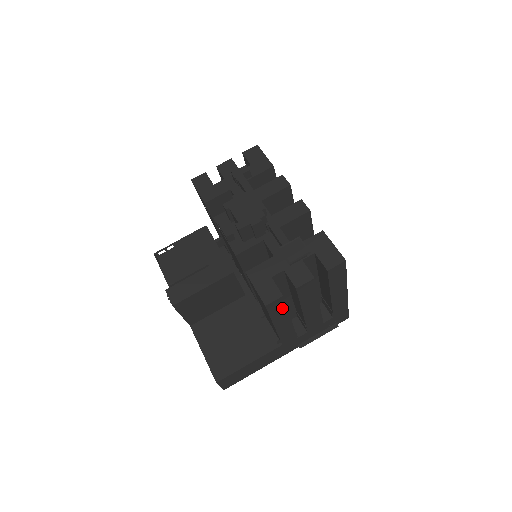
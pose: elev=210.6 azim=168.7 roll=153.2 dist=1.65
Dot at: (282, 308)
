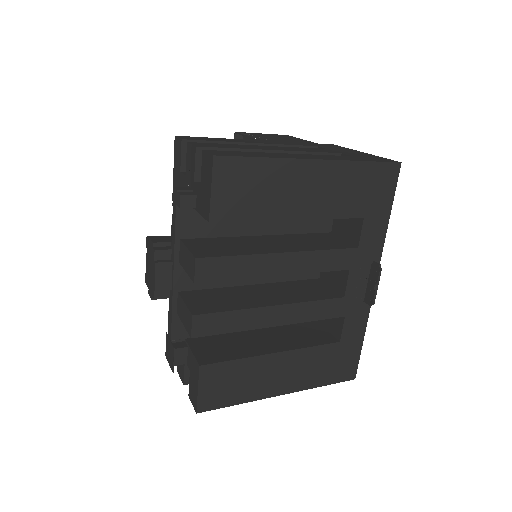
Dot at: occluded
